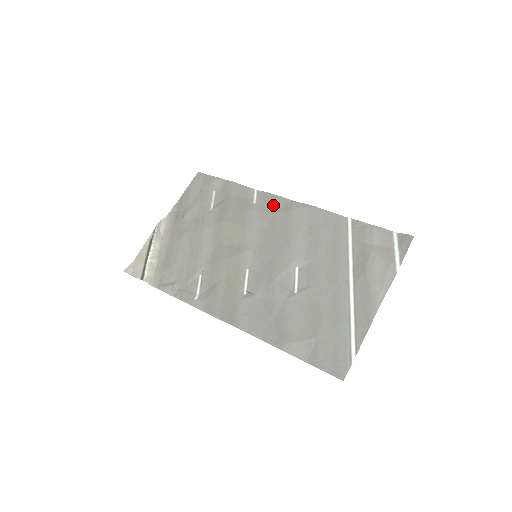
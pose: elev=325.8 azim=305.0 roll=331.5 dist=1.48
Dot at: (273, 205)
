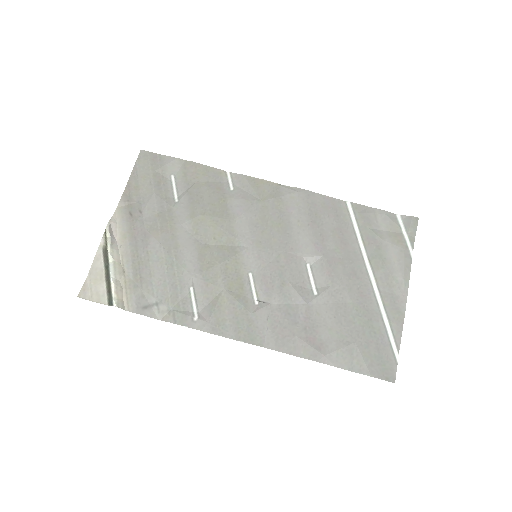
Dot at: (257, 191)
